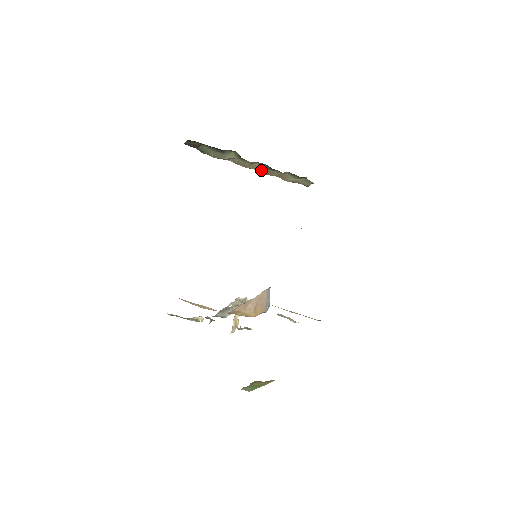
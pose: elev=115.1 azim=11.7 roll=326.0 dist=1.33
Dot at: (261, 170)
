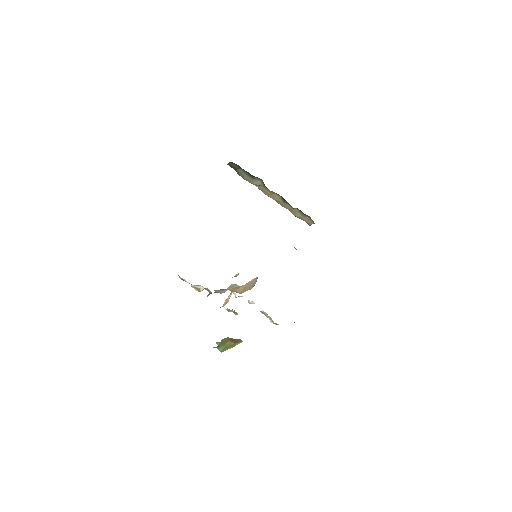
Dot at: (278, 201)
